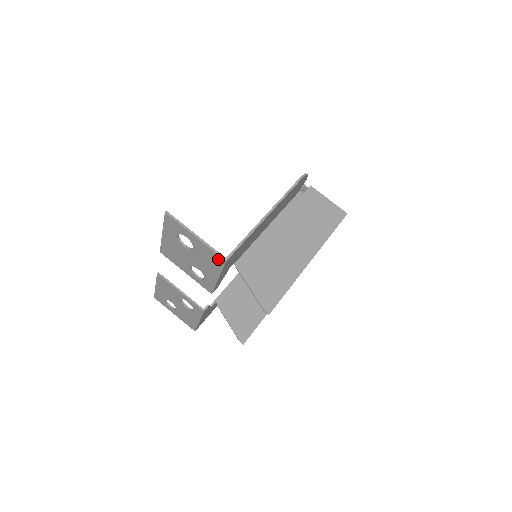
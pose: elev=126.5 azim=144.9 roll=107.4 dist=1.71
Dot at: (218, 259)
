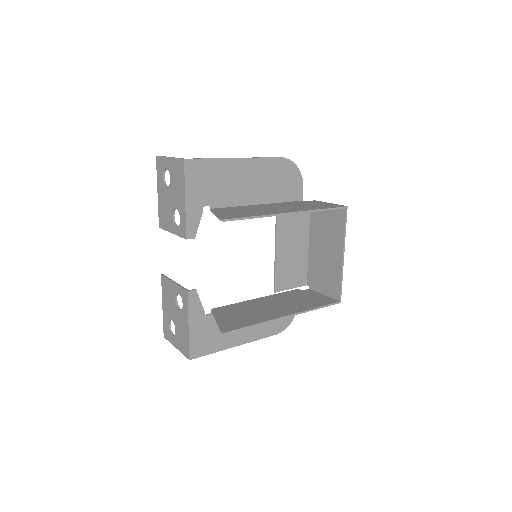
Dot at: (181, 166)
